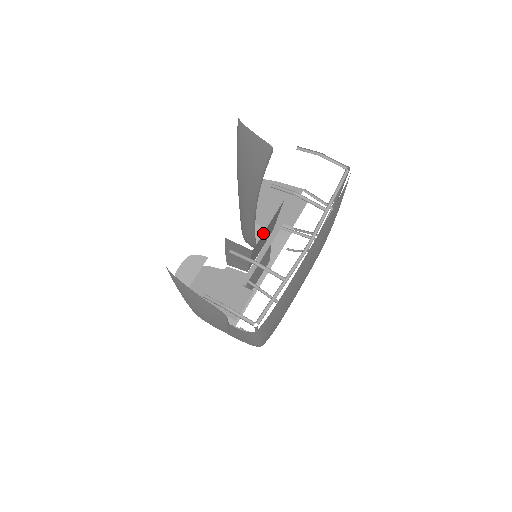
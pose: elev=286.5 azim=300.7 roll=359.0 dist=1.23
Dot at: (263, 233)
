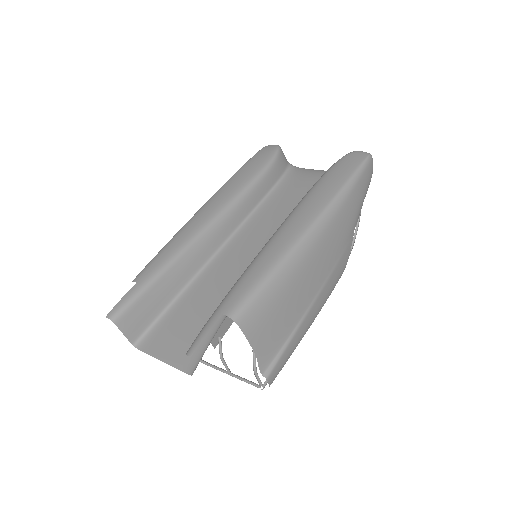
Dot at: occluded
